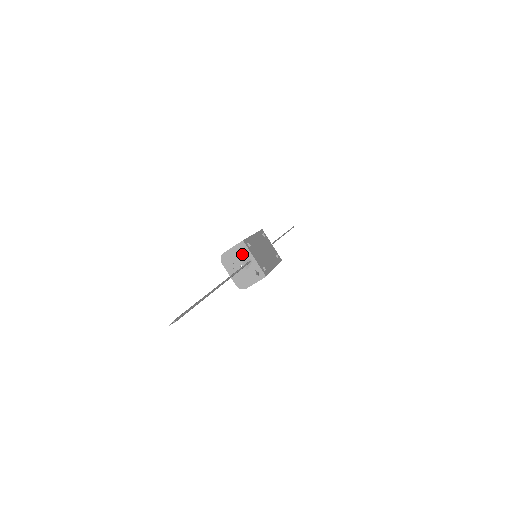
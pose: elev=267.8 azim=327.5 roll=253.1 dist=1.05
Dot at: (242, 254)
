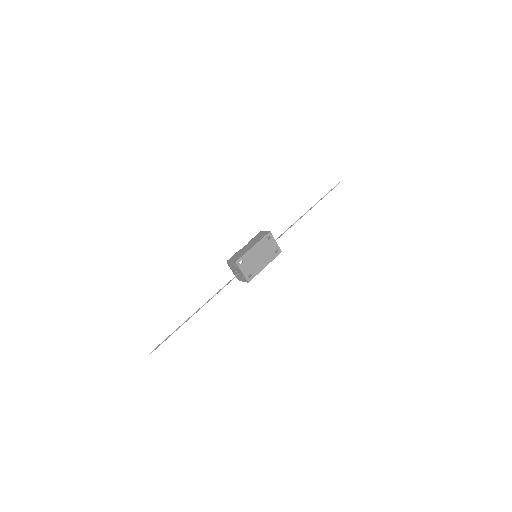
Dot at: (236, 267)
